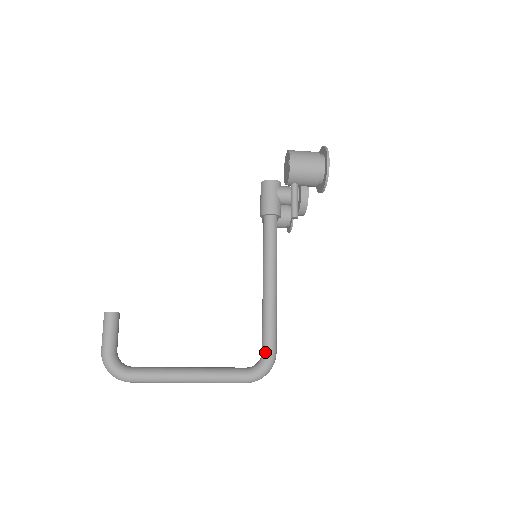
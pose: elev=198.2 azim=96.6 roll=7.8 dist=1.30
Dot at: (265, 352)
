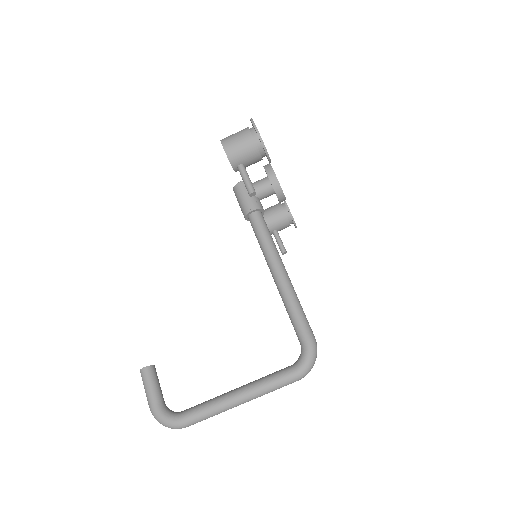
Dot at: (301, 341)
